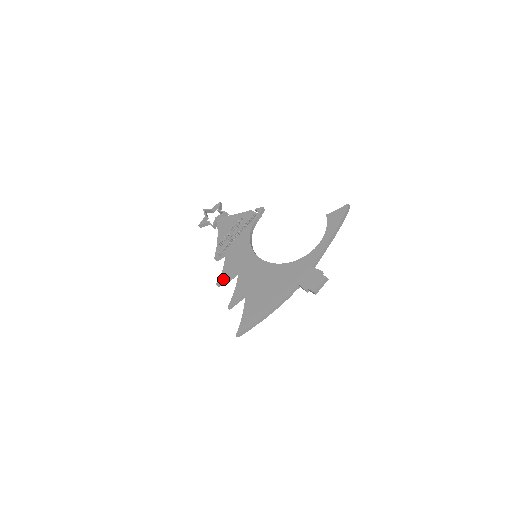
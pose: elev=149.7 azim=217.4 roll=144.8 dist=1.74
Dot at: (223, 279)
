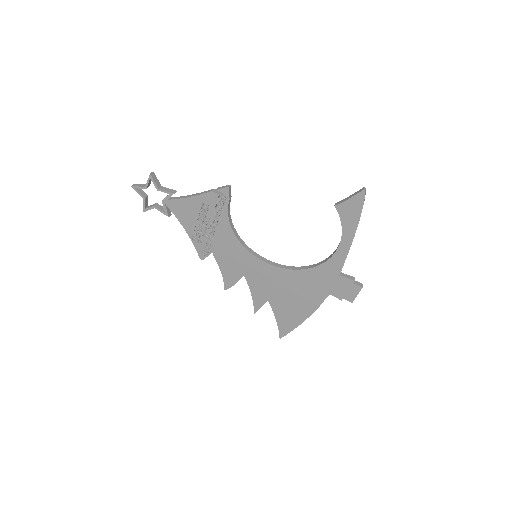
Dot at: (229, 285)
